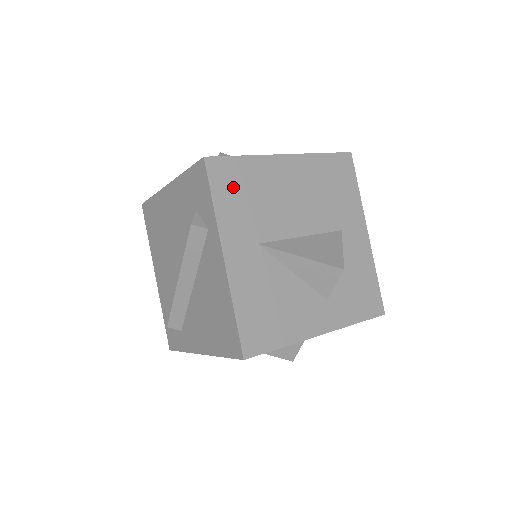
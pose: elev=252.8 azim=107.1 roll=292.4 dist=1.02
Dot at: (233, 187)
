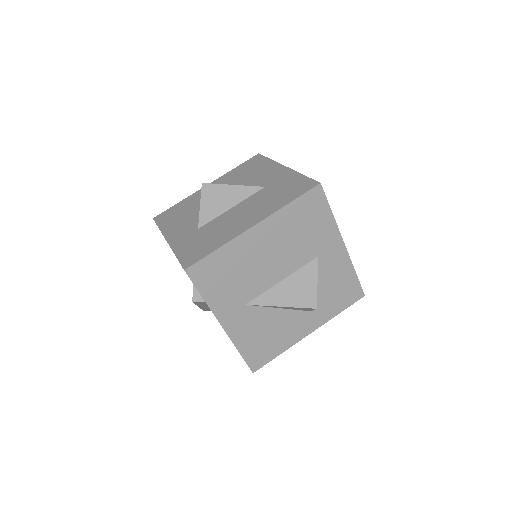
Dot at: (215, 278)
